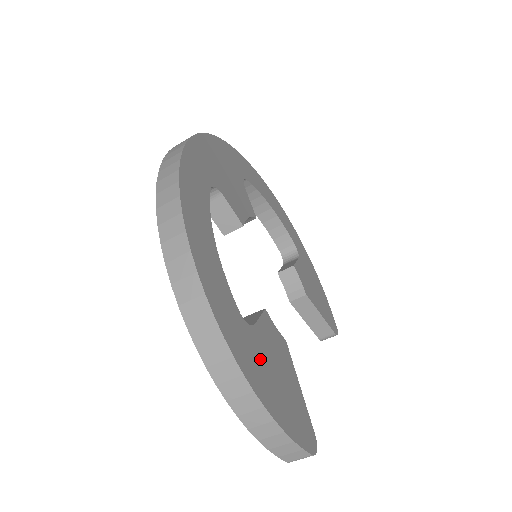
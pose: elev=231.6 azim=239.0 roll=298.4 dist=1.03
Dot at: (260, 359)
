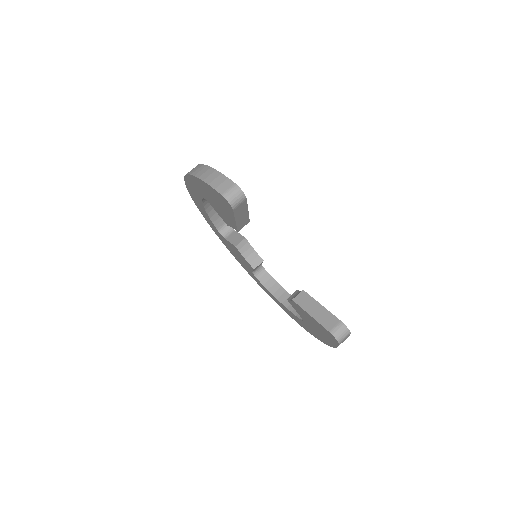
Dot at: occluded
